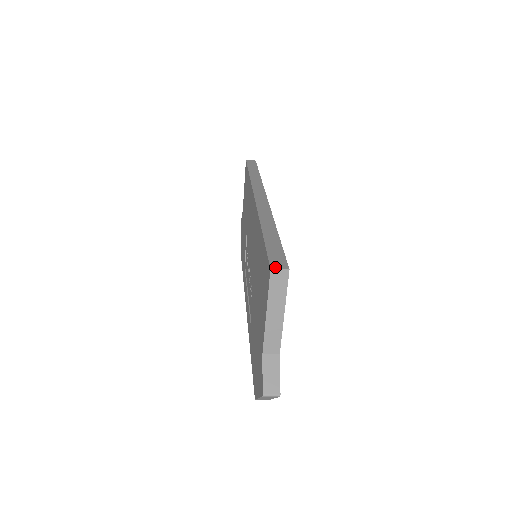
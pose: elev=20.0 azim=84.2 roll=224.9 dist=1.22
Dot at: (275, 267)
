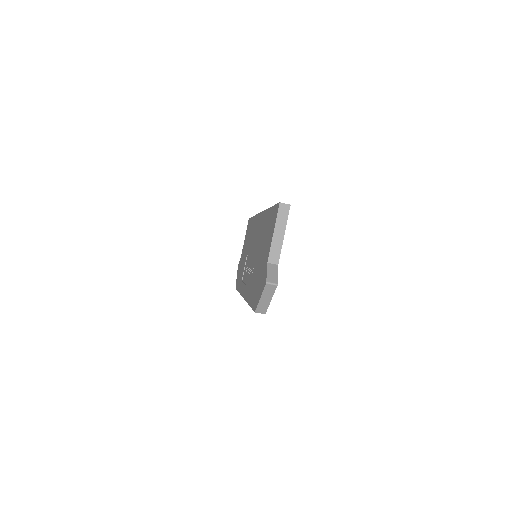
Dot at: (282, 203)
